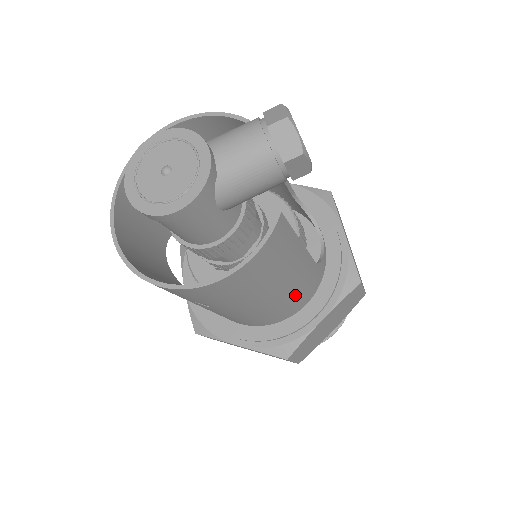
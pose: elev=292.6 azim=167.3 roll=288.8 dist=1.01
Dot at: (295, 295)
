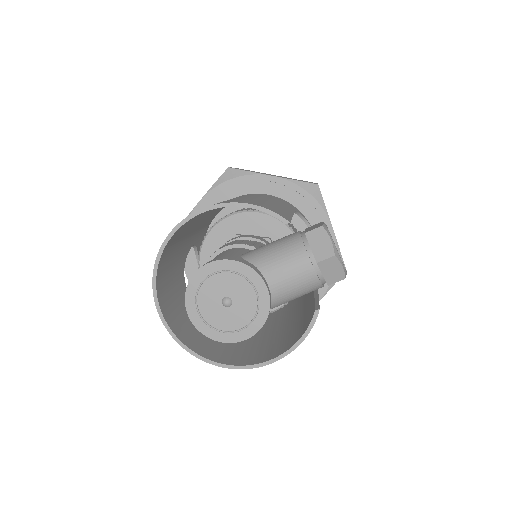
Dot at: occluded
